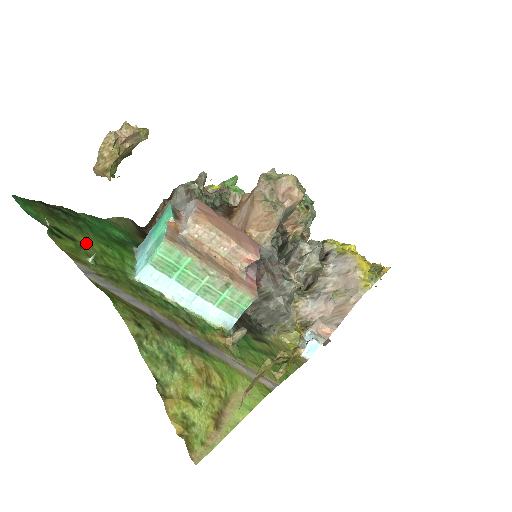
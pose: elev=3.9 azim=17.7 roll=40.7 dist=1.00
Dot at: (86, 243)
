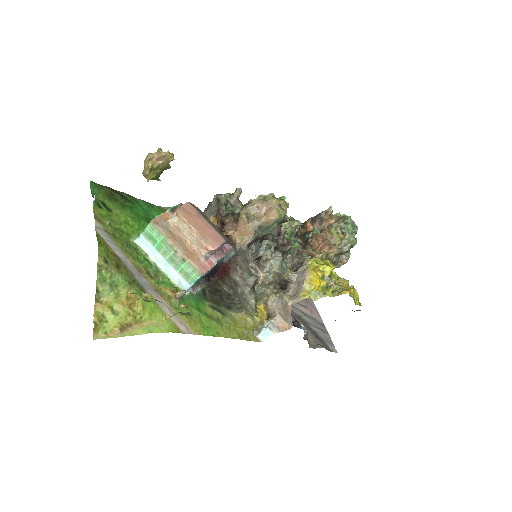
Dot at: (118, 214)
